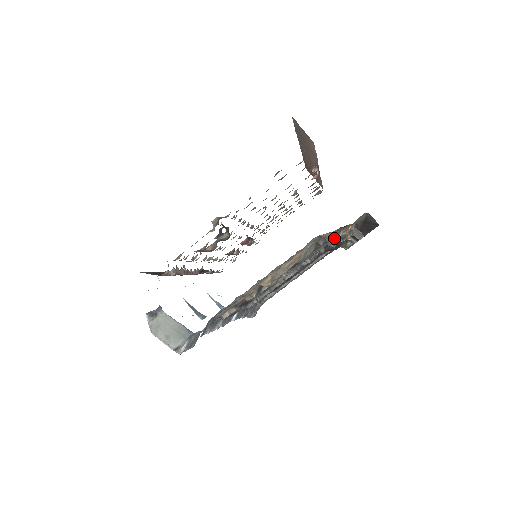
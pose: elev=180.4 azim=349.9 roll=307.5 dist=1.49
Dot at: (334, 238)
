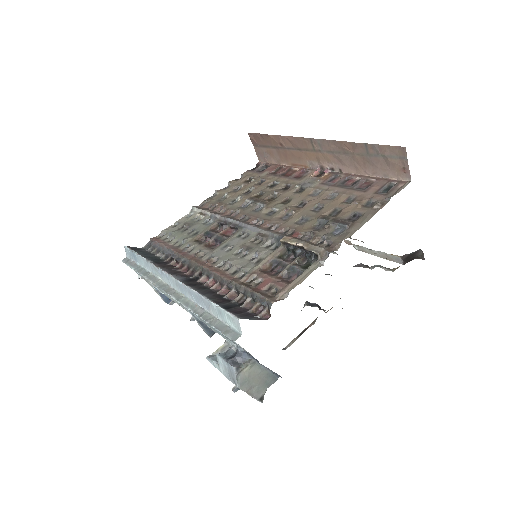
Dot at: occluded
